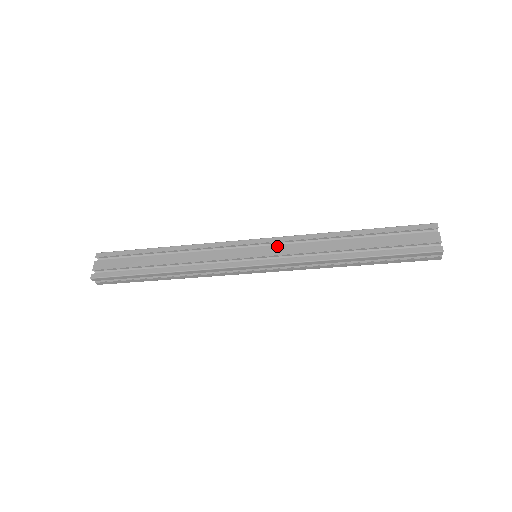
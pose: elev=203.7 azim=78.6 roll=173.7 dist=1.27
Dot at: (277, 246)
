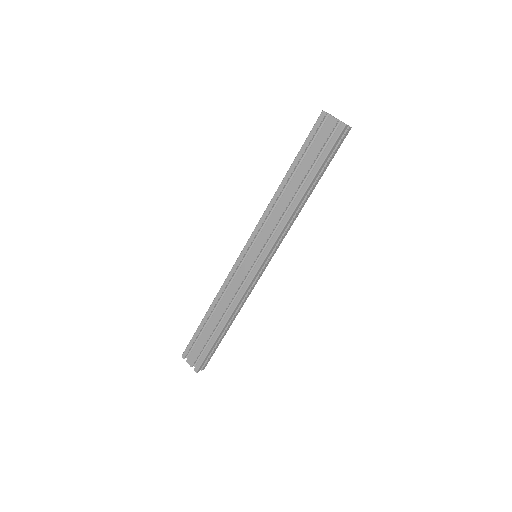
Dot at: (259, 238)
